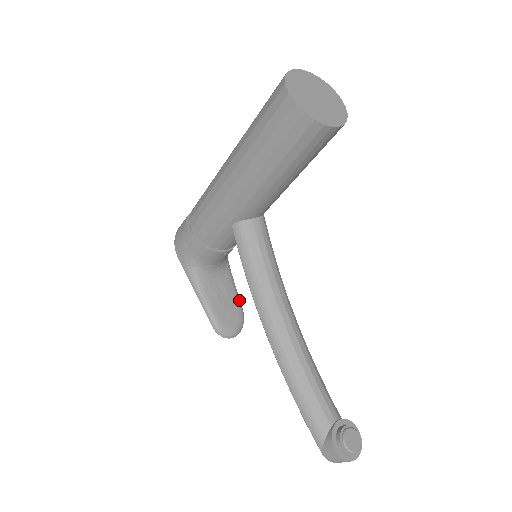
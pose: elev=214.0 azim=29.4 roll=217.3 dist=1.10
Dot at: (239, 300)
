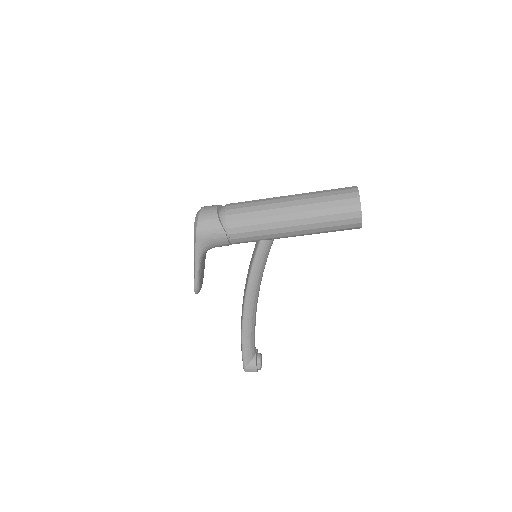
Dot at: occluded
